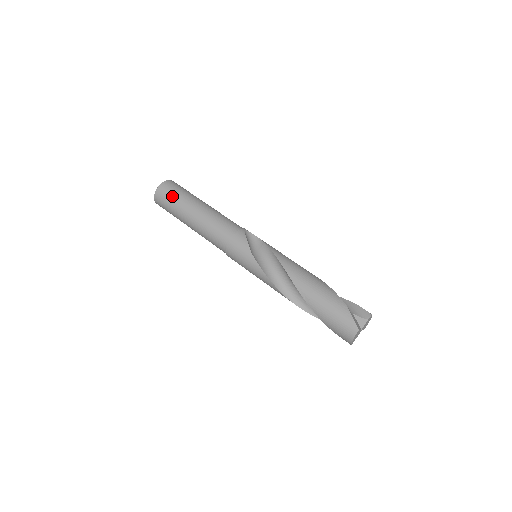
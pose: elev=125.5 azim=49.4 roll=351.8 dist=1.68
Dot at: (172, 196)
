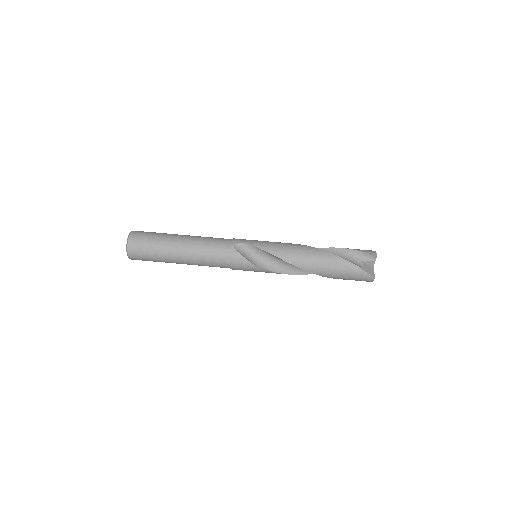
Dot at: (148, 255)
